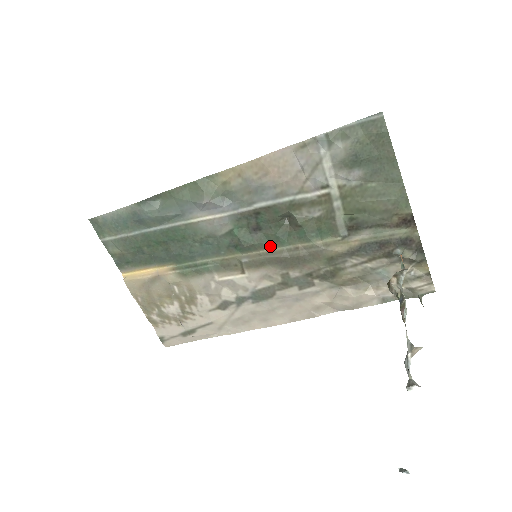
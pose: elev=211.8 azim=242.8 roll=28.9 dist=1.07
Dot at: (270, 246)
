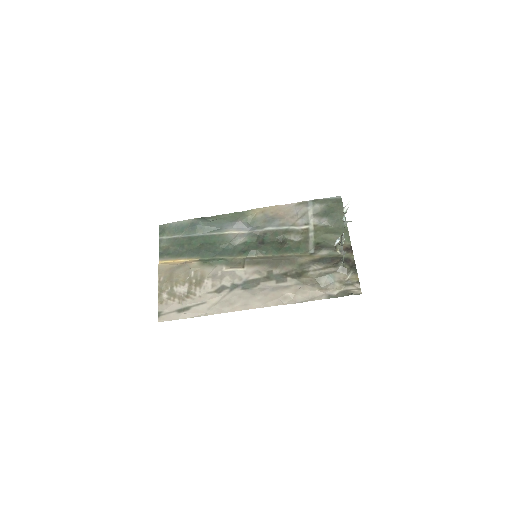
Dot at: (266, 254)
